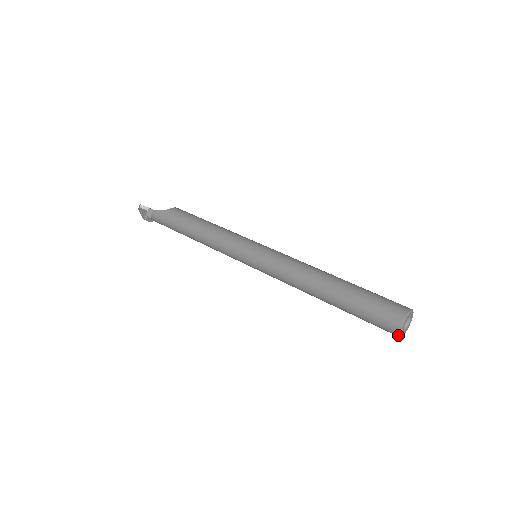
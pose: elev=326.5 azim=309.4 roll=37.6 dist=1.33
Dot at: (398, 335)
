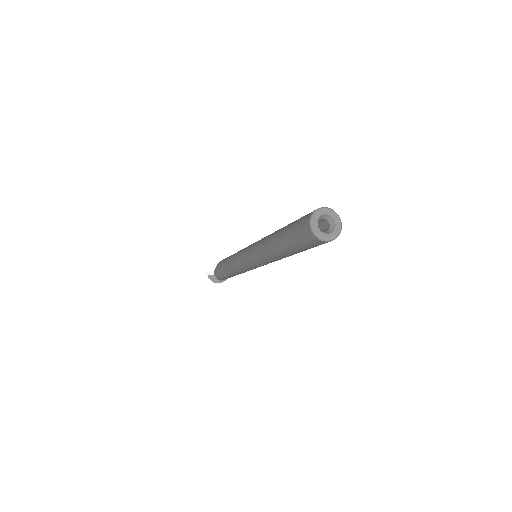
Dot at: (319, 240)
